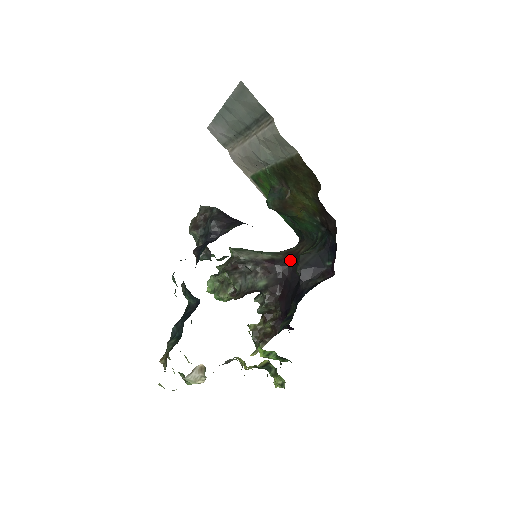
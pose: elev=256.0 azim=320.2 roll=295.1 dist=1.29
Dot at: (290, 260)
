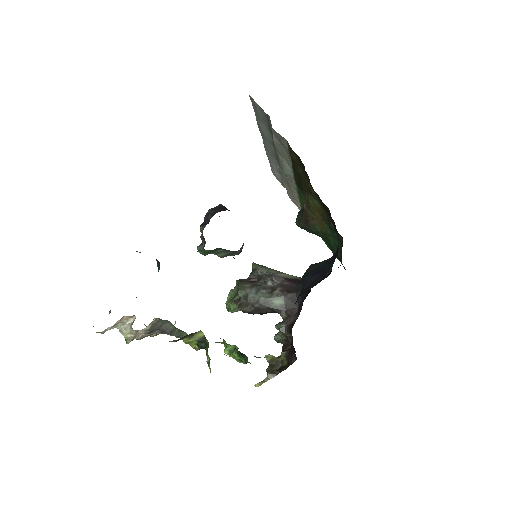
Dot at: occluded
